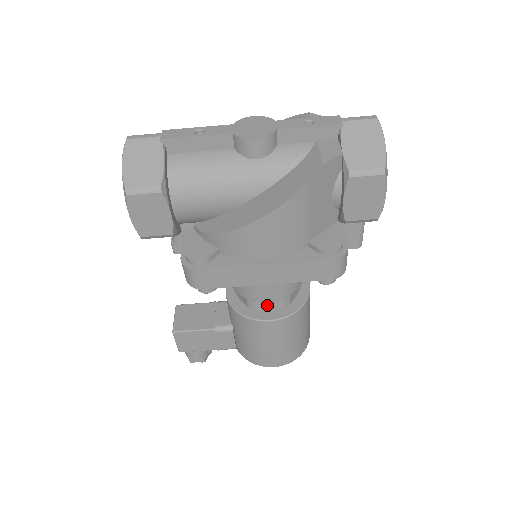
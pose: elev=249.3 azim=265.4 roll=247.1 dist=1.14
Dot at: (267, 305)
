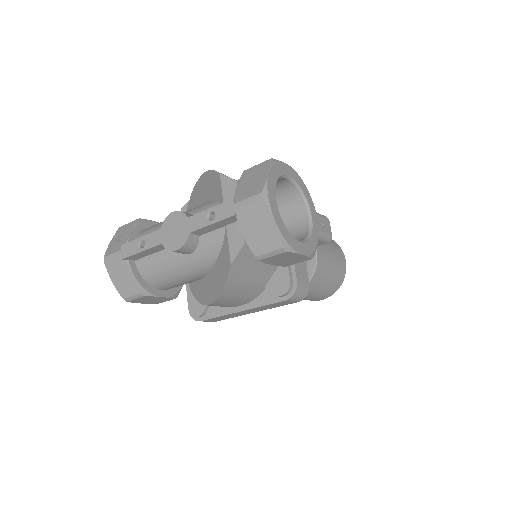
Dot at: occluded
